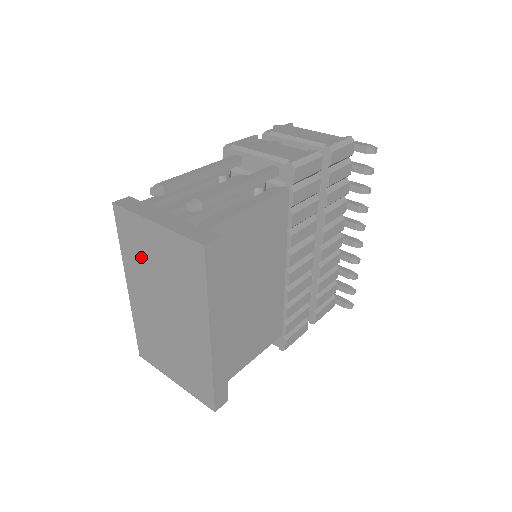
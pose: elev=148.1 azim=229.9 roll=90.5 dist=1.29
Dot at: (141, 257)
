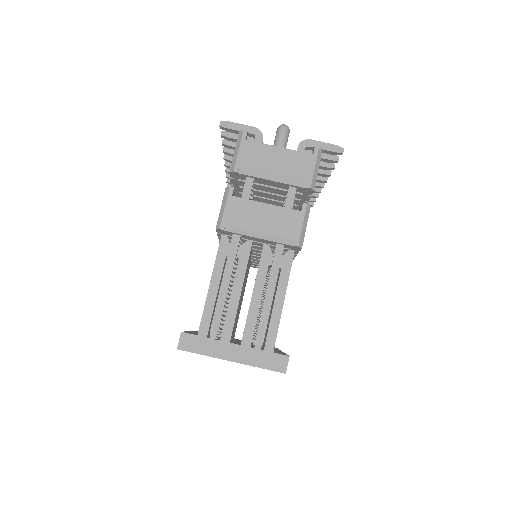
Dot at: occluded
